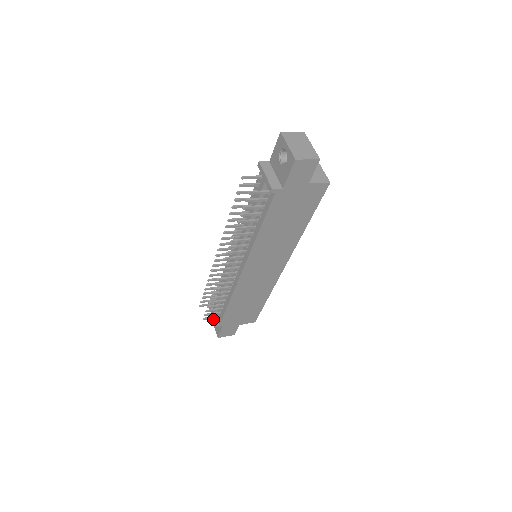
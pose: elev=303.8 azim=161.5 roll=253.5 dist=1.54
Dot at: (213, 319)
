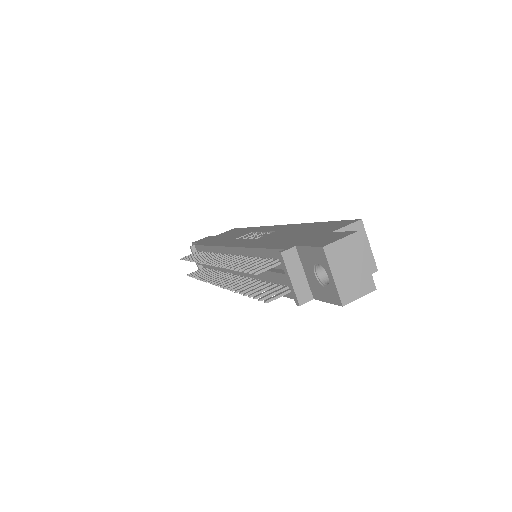
Dot at: (198, 267)
